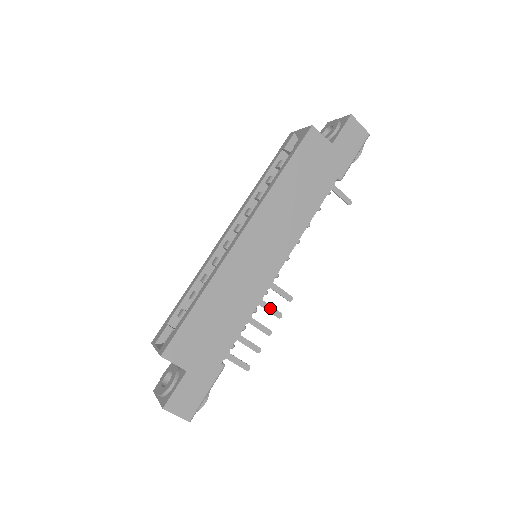
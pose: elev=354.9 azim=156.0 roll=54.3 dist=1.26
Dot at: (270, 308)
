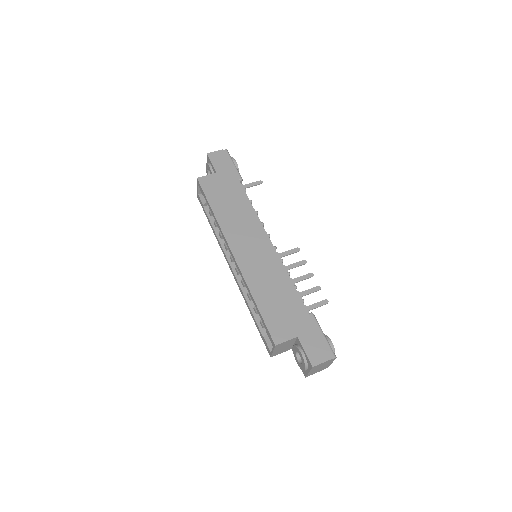
Dot at: (295, 265)
